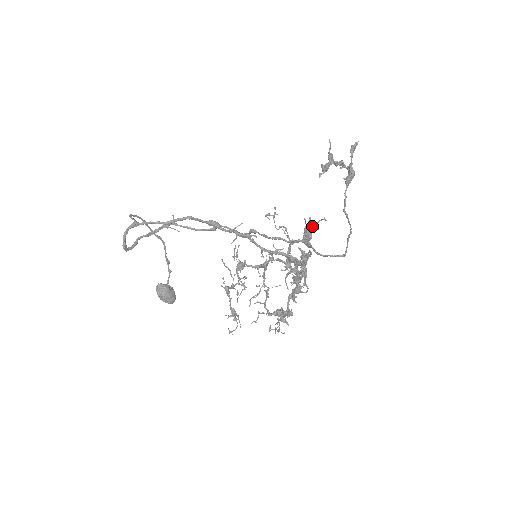
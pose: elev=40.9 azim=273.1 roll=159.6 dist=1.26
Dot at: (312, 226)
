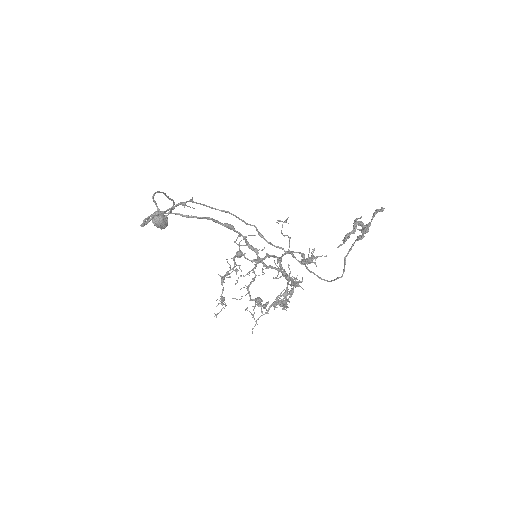
Dot at: (313, 259)
